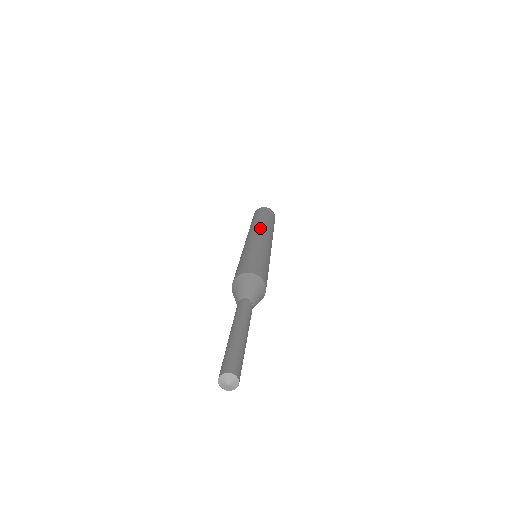
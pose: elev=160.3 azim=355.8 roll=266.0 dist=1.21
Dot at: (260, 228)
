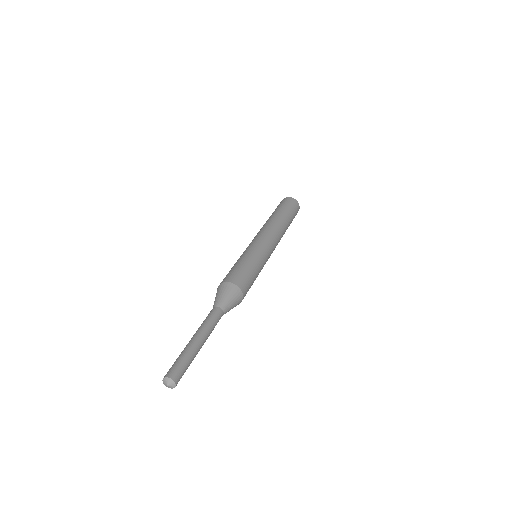
Dot at: (277, 231)
